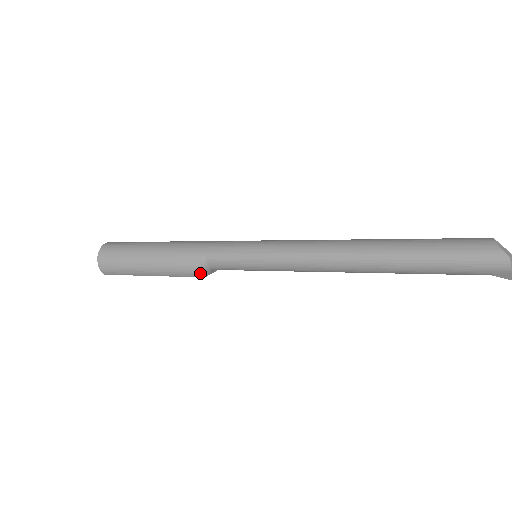
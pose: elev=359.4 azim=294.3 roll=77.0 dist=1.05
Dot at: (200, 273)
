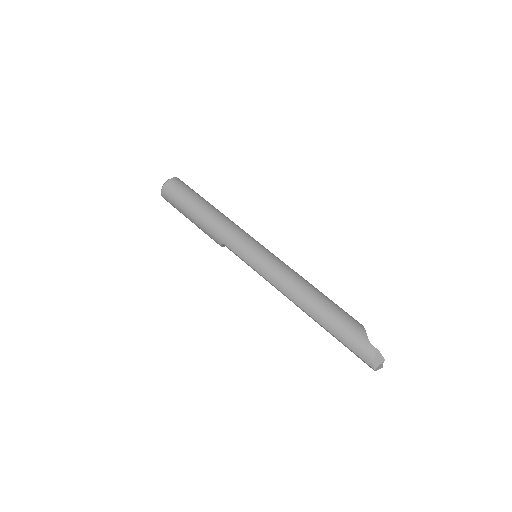
Dot at: (221, 246)
